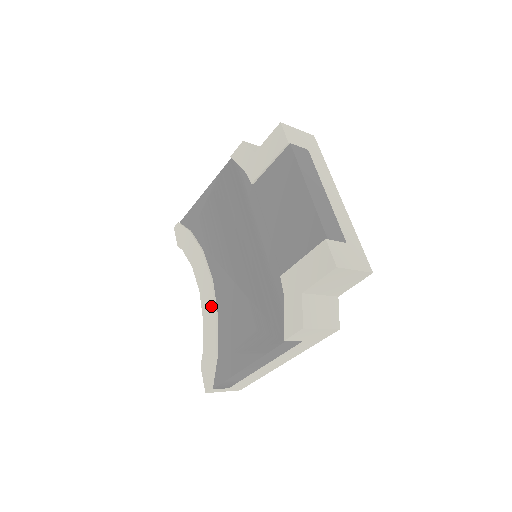
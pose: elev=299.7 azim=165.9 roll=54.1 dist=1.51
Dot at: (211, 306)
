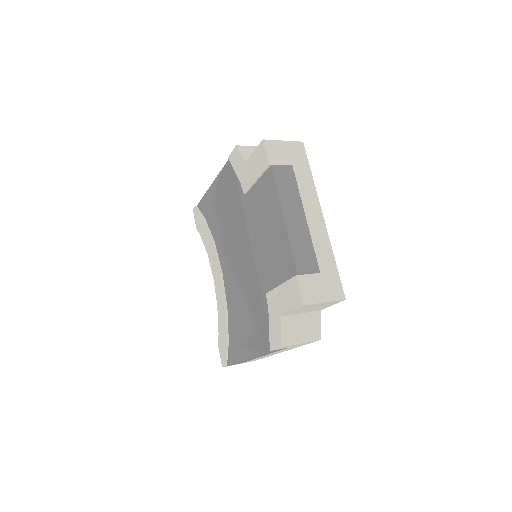
Dot at: (222, 296)
